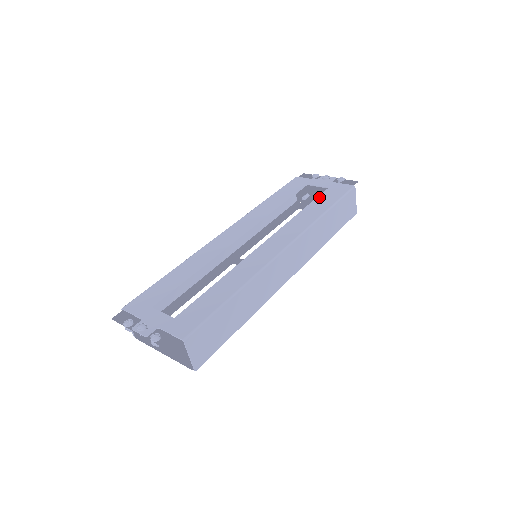
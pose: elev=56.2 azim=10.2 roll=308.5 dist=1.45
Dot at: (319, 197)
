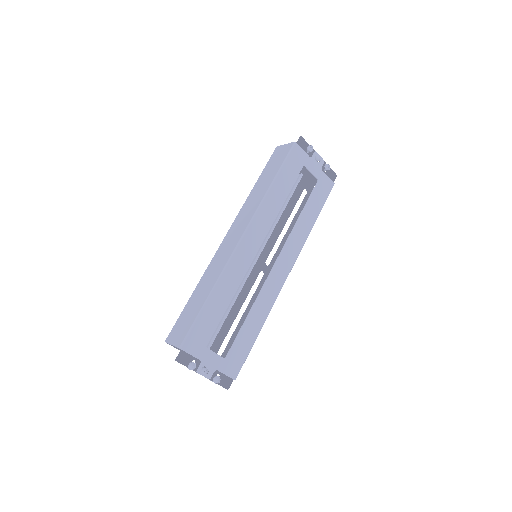
Dot at: (312, 196)
